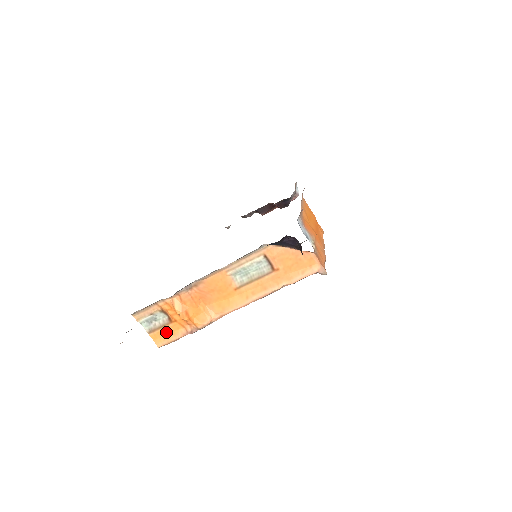
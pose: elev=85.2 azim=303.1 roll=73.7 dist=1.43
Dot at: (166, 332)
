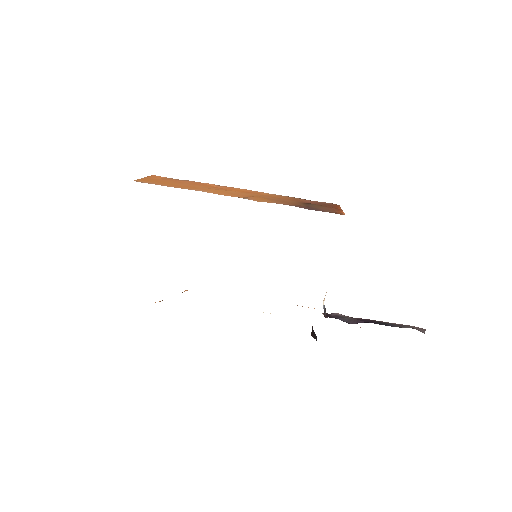
Dot at: occluded
